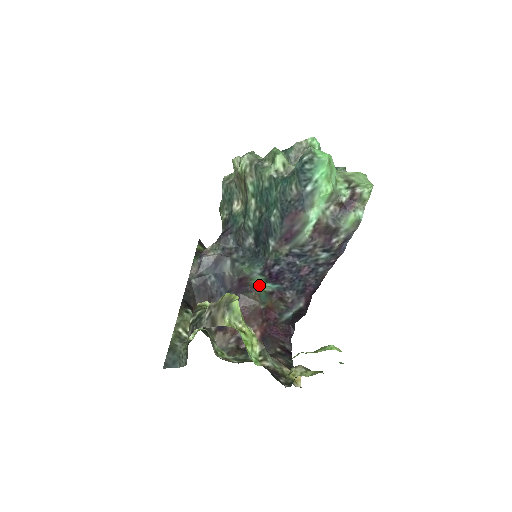
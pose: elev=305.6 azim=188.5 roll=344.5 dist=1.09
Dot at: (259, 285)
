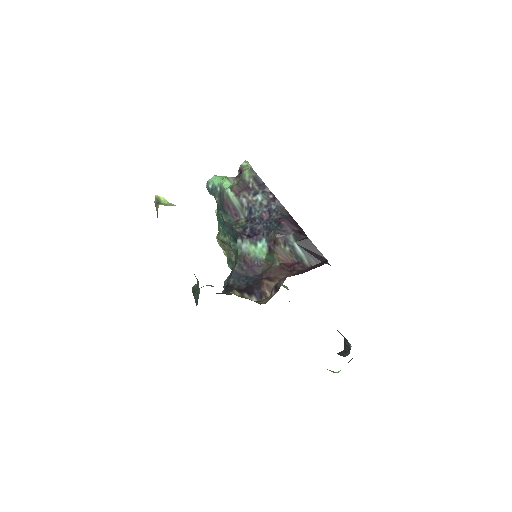
Dot at: (259, 254)
